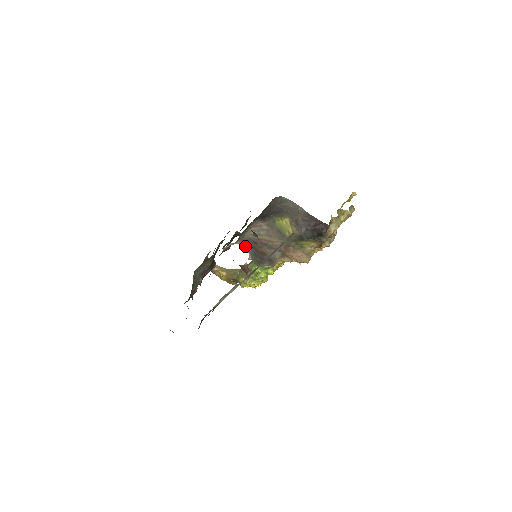
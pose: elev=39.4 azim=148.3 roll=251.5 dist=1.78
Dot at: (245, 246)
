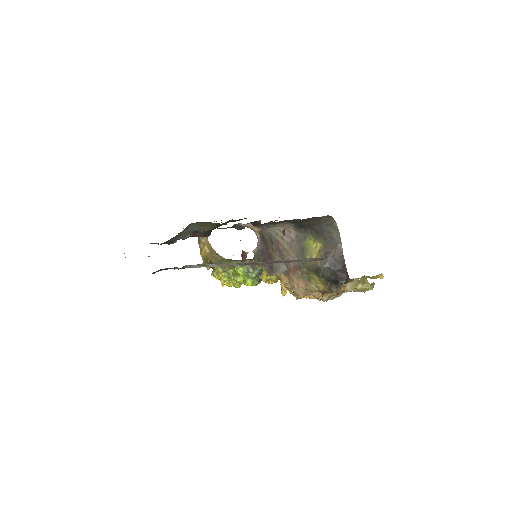
Dot at: (259, 238)
